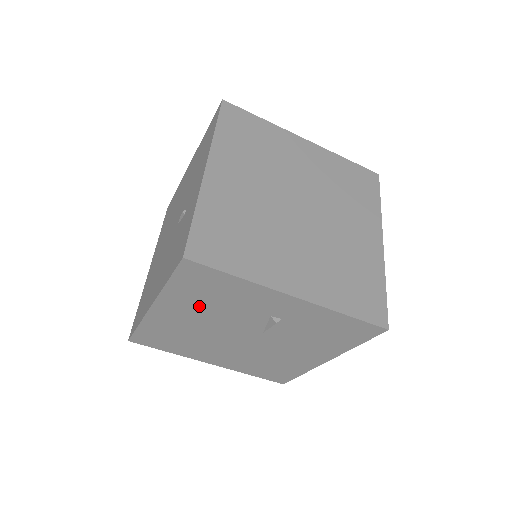
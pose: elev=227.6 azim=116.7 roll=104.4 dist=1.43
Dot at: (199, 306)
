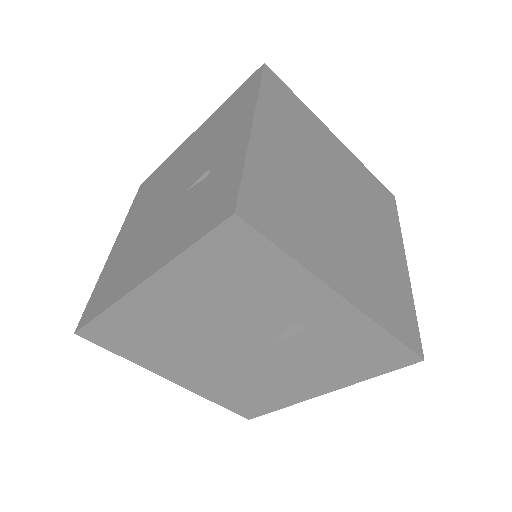
Dot at: (210, 293)
